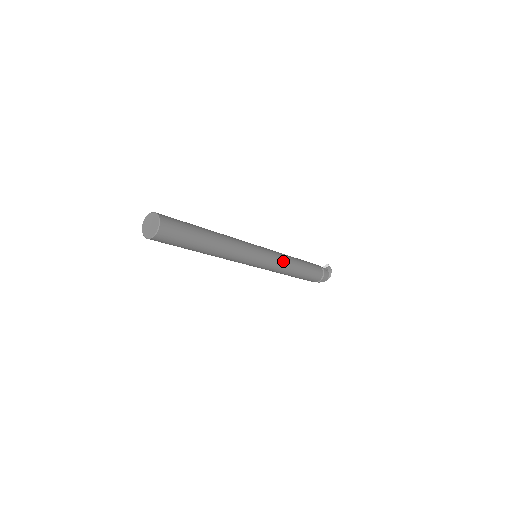
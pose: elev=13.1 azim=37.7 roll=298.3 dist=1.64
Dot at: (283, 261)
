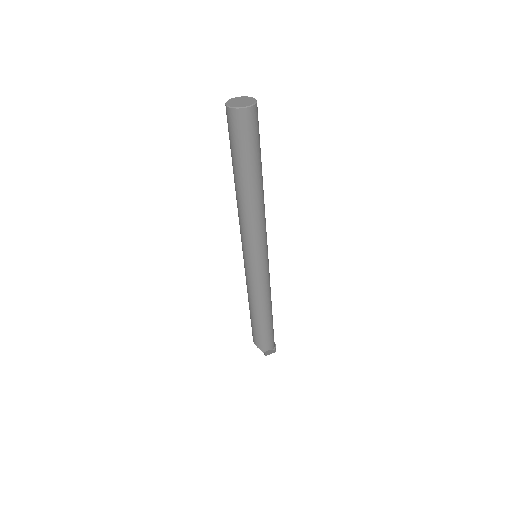
Dot at: occluded
